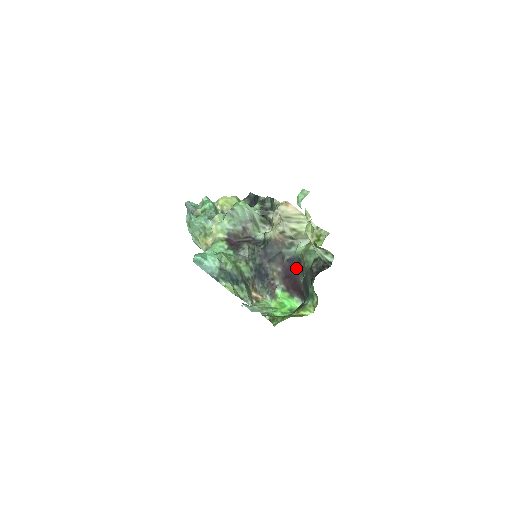
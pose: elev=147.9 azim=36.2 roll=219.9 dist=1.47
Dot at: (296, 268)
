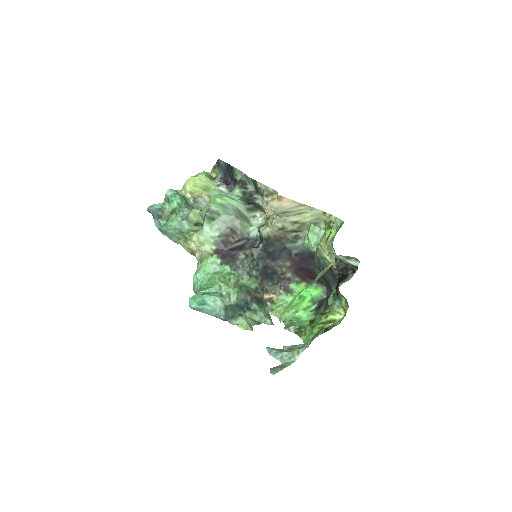
Dot at: (309, 262)
